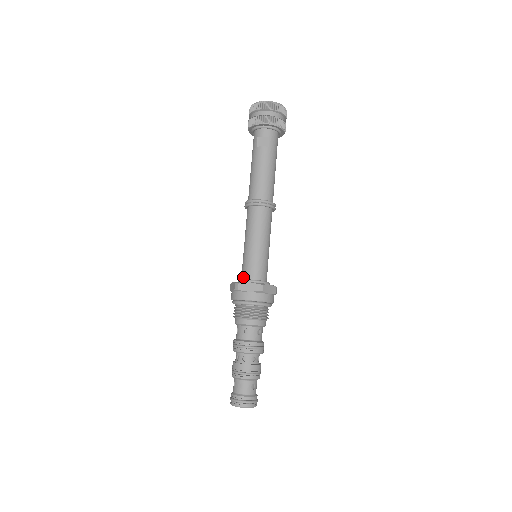
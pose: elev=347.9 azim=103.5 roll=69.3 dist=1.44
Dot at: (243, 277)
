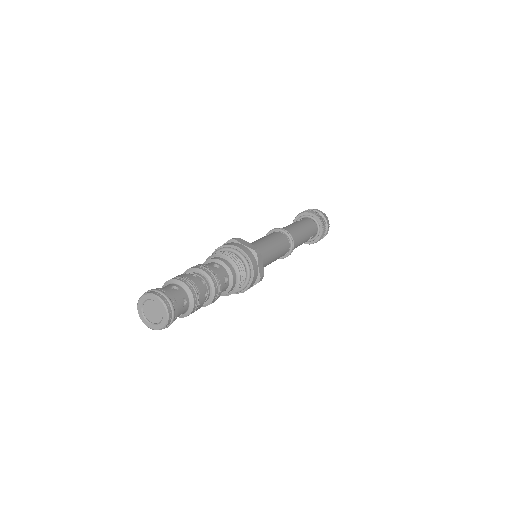
Dot at: occluded
